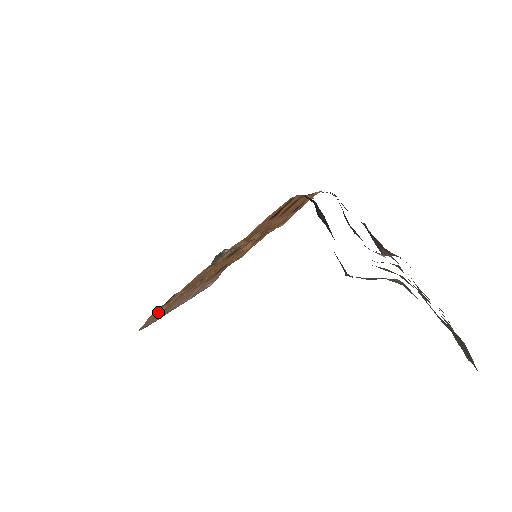
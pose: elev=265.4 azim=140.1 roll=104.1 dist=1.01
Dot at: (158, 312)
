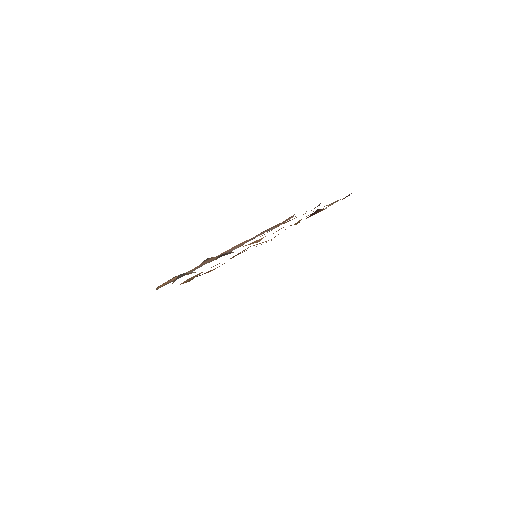
Dot at: (172, 279)
